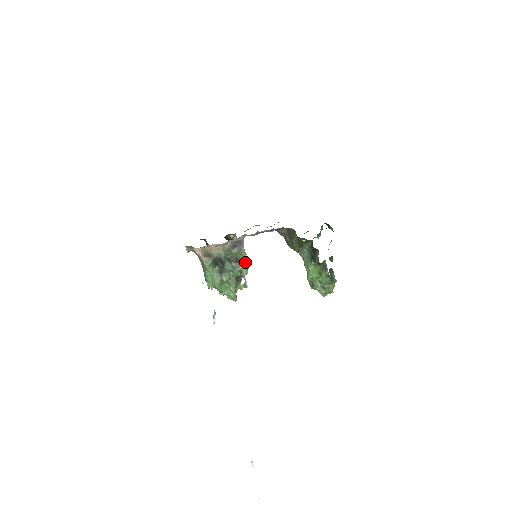
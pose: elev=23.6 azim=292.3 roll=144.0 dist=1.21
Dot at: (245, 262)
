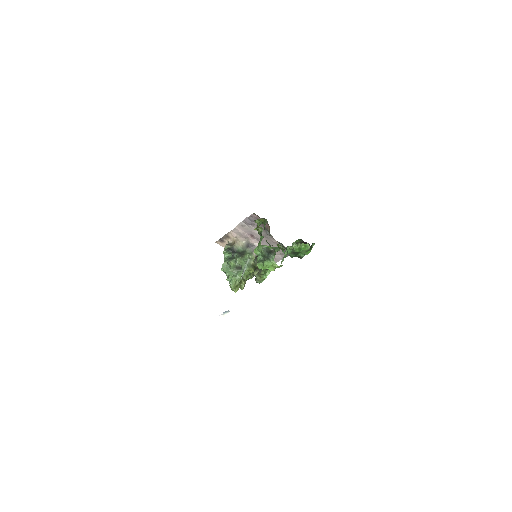
Dot at: (253, 265)
